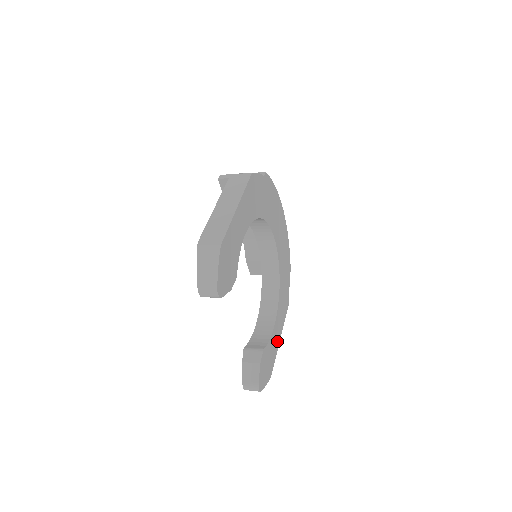
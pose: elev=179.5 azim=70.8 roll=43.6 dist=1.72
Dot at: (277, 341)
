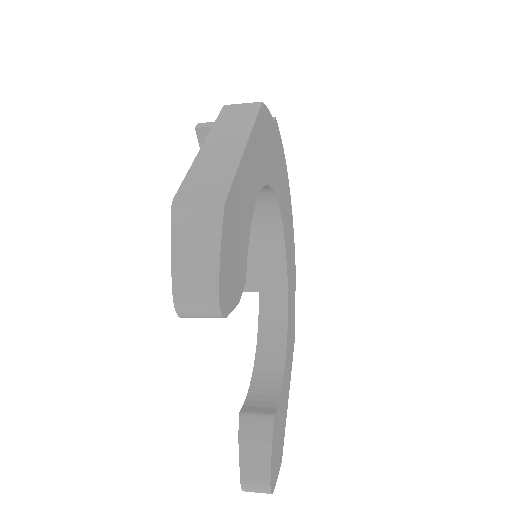
Dot at: (286, 396)
